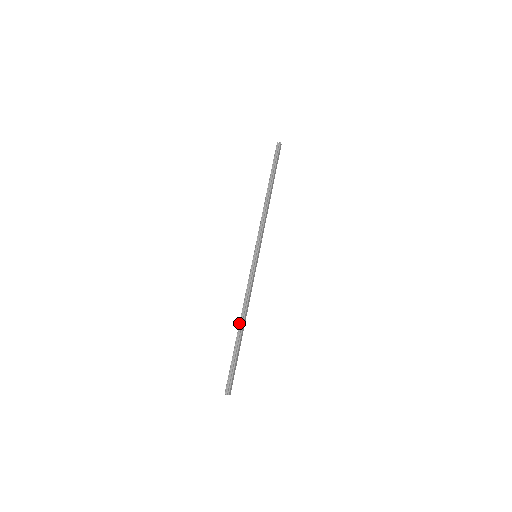
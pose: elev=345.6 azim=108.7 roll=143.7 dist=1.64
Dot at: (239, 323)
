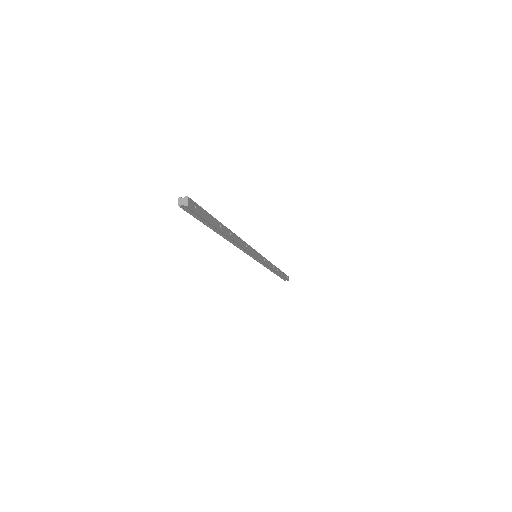
Dot at: occluded
